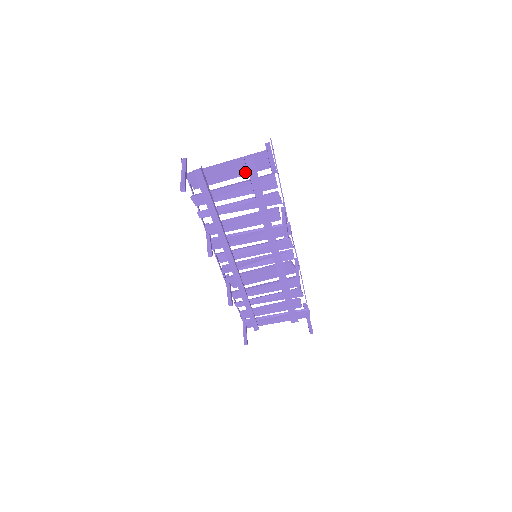
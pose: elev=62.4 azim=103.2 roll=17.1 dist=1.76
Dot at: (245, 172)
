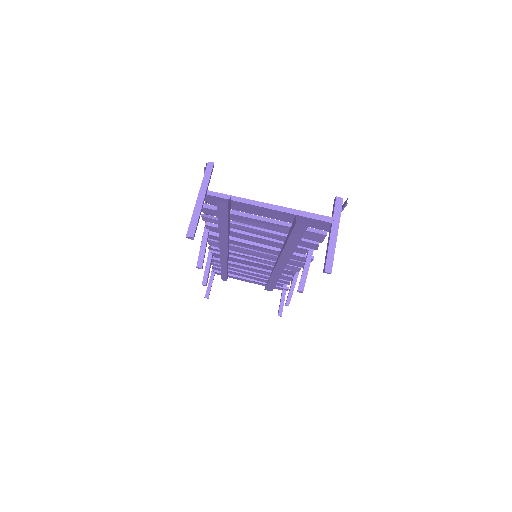
Dot at: (289, 220)
